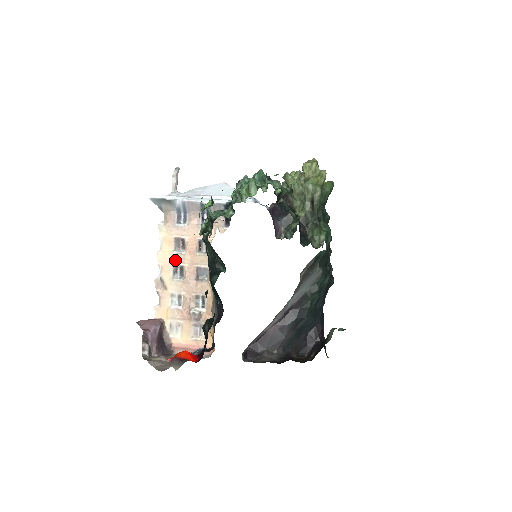
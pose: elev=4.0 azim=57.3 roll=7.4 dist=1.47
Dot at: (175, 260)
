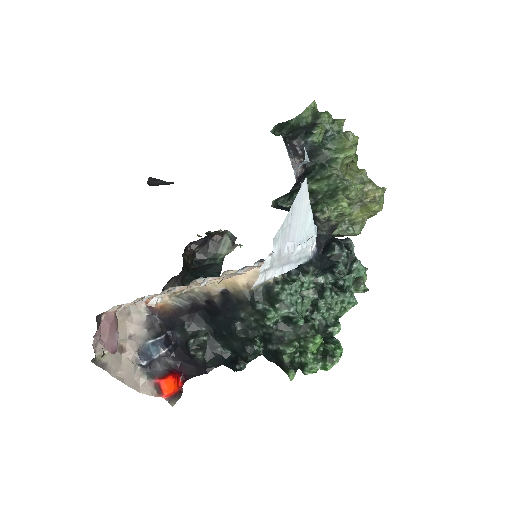
Dot at: occluded
